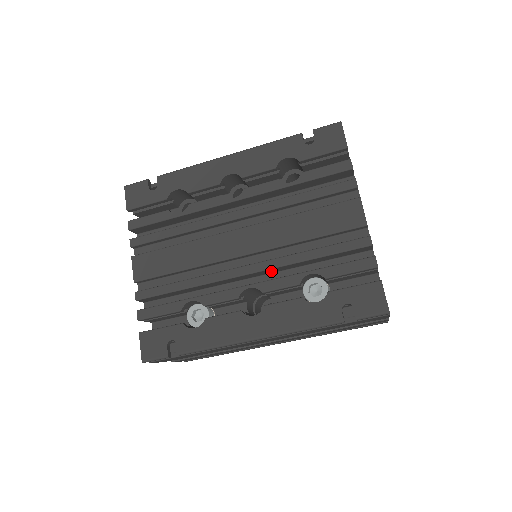
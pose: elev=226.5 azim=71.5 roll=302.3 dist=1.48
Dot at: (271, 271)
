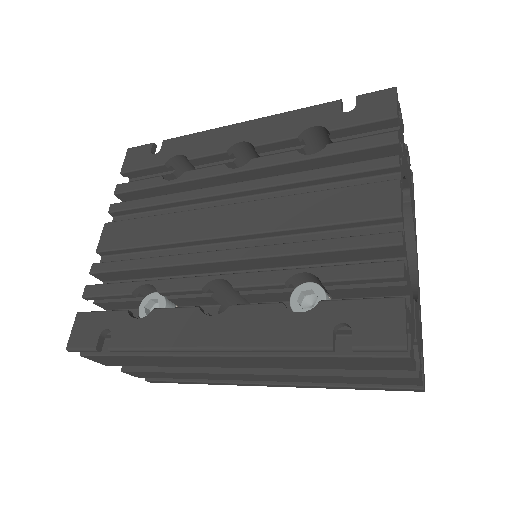
Dot at: (256, 264)
